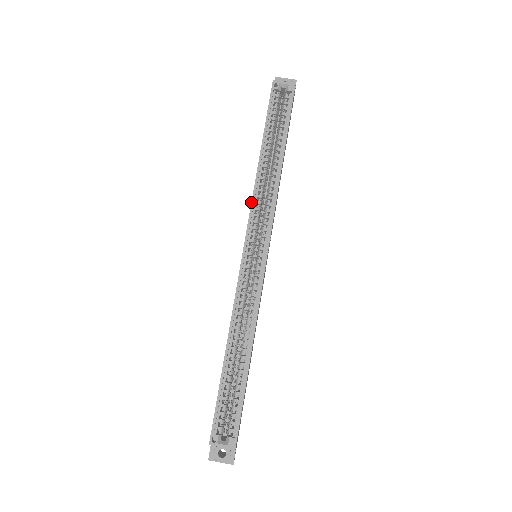
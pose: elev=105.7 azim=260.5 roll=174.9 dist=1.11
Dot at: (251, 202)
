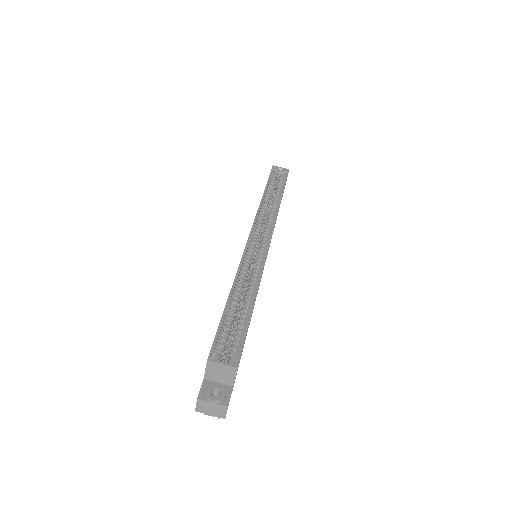
Dot at: (257, 211)
